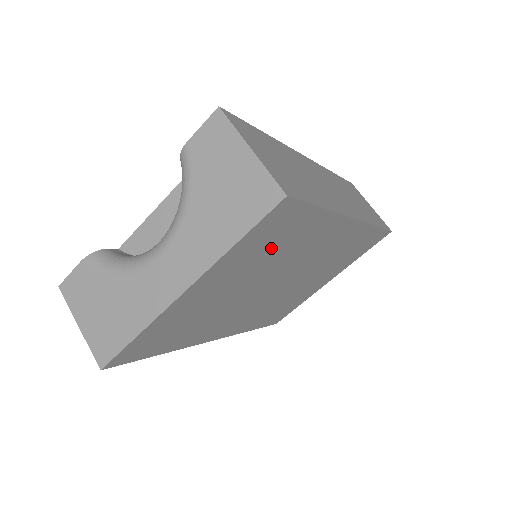
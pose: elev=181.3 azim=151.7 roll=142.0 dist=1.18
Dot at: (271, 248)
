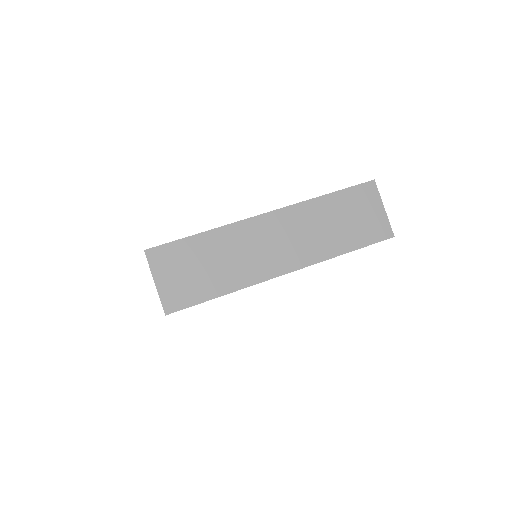
Dot at: occluded
